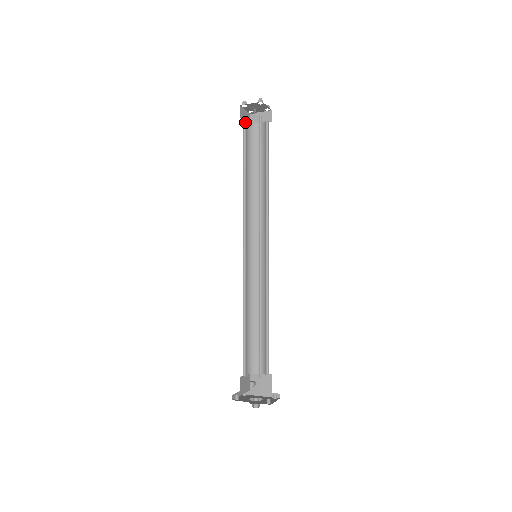
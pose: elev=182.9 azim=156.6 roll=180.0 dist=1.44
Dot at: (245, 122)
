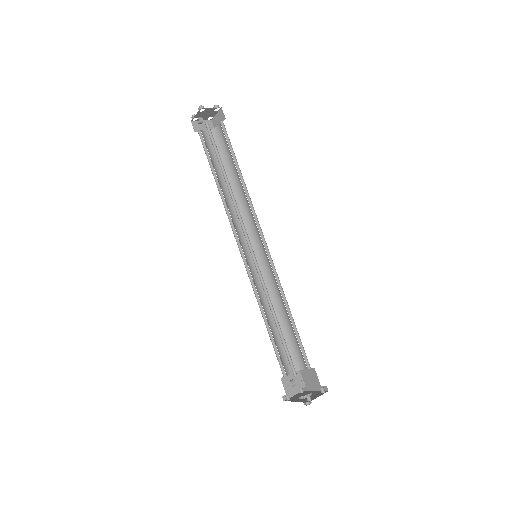
Dot at: (201, 134)
